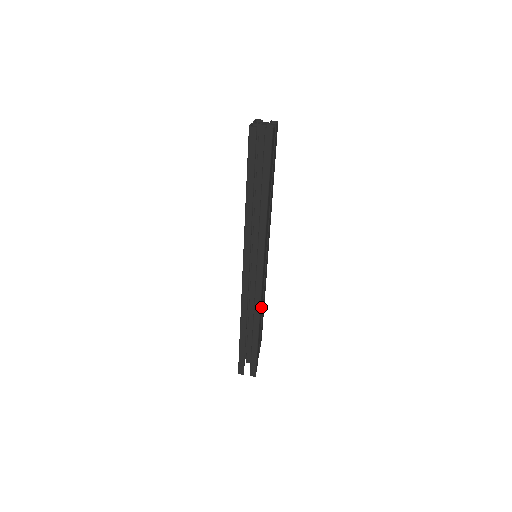
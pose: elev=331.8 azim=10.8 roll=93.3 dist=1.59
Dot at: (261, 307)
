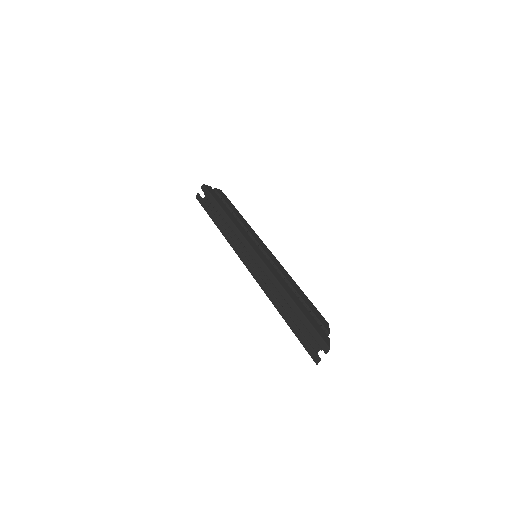
Dot at: (282, 281)
